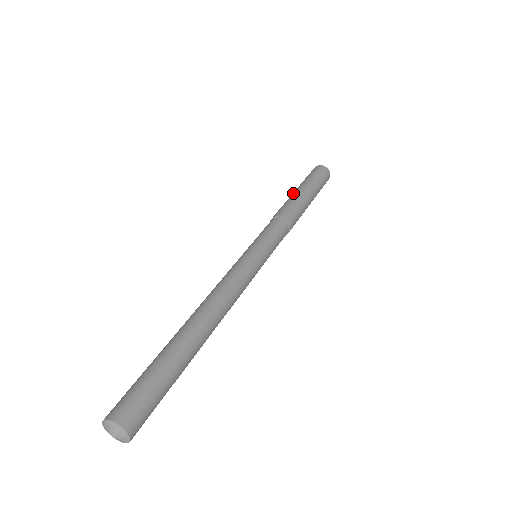
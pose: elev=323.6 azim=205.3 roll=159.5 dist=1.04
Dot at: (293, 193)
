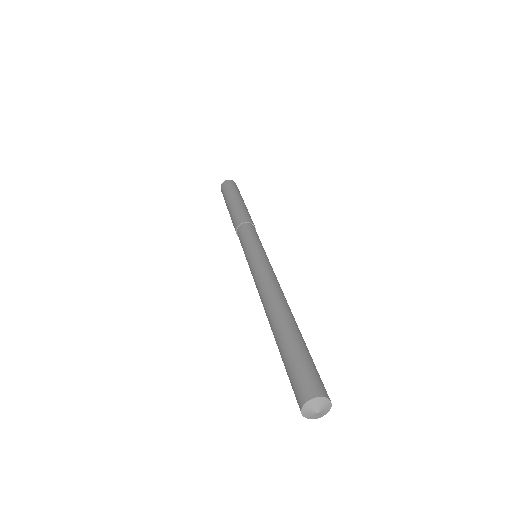
Dot at: (240, 202)
